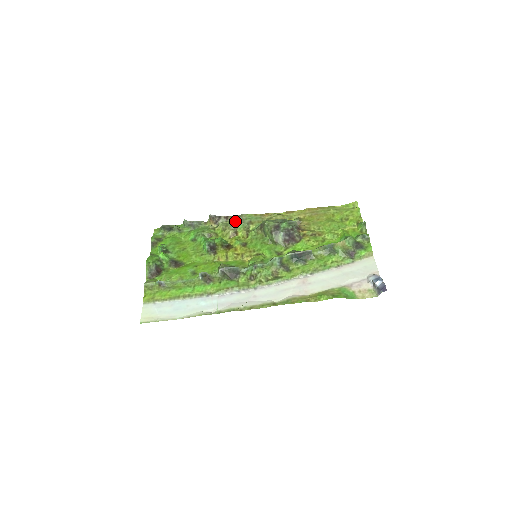
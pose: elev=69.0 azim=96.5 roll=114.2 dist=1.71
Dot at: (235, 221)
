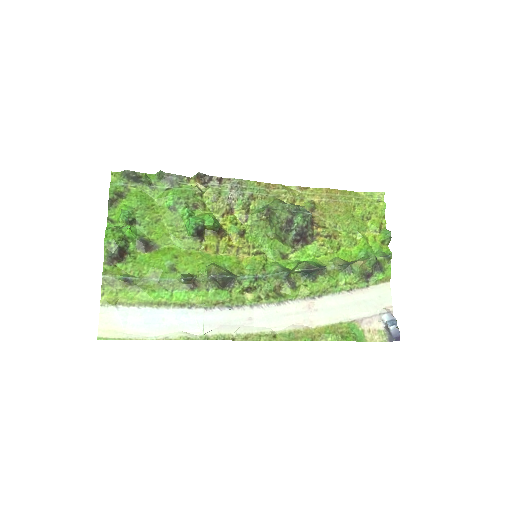
Dot at: (232, 191)
